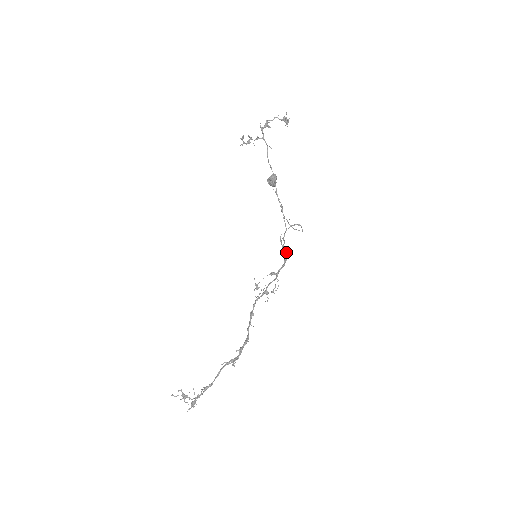
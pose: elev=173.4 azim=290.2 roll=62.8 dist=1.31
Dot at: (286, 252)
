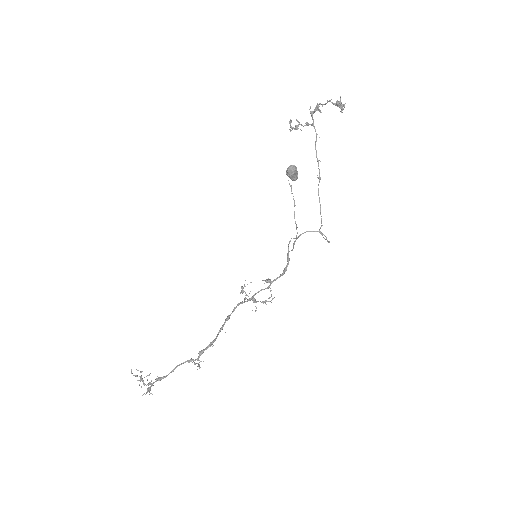
Dot at: (289, 260)
